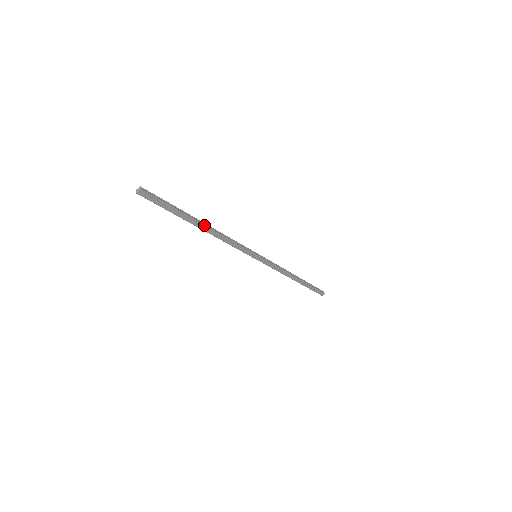
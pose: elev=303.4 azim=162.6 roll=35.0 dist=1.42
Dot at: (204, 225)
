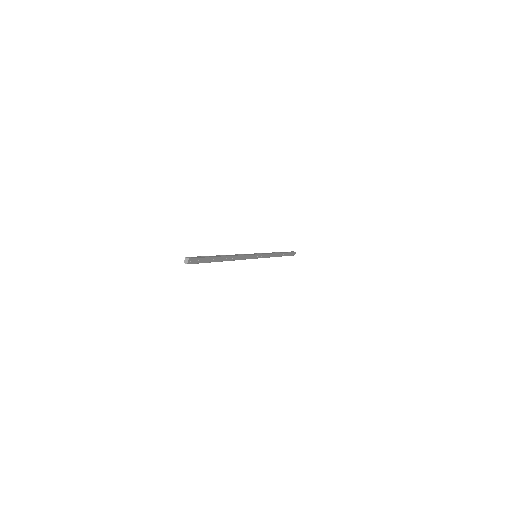
Dot at: (226, 256)
